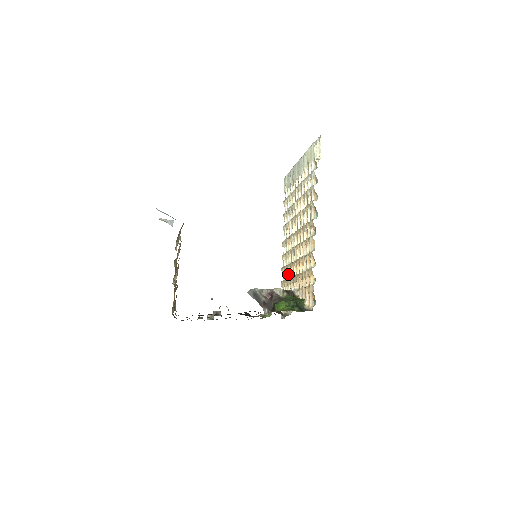
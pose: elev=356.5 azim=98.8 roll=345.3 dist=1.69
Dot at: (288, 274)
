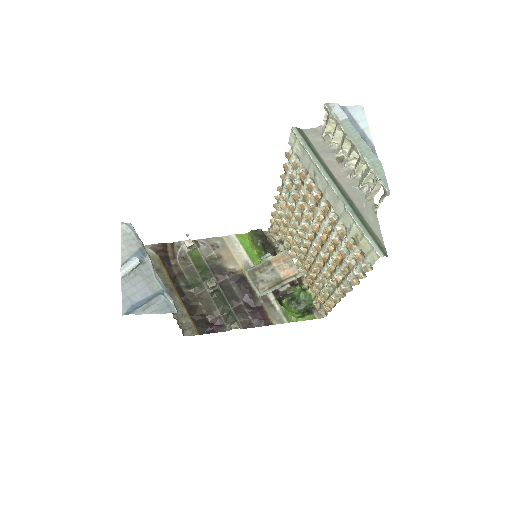
Dot at: (287, 235)
